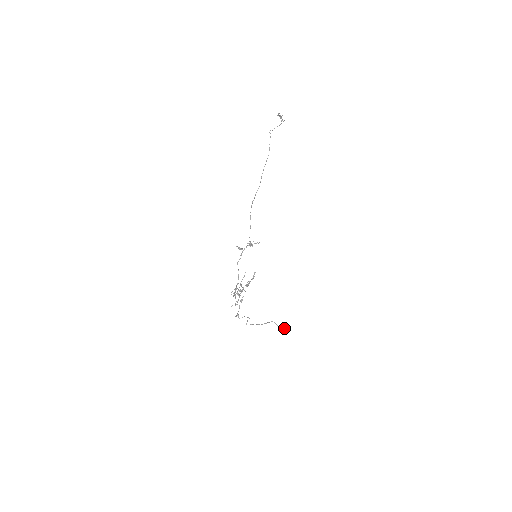
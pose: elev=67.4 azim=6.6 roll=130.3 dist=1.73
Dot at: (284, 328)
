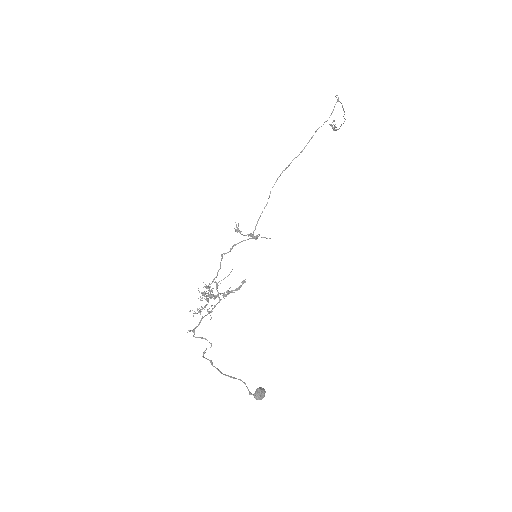
Dot at: (260, 396)
